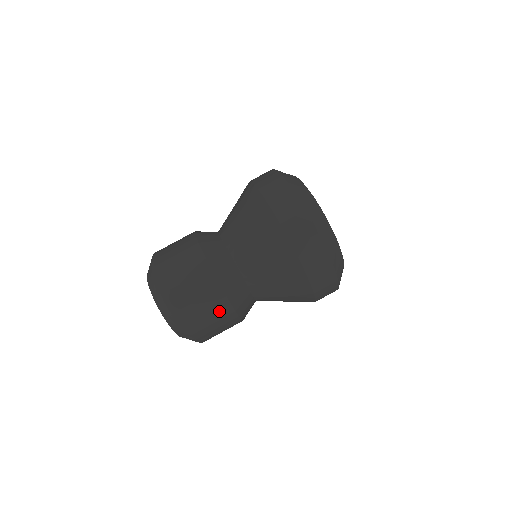
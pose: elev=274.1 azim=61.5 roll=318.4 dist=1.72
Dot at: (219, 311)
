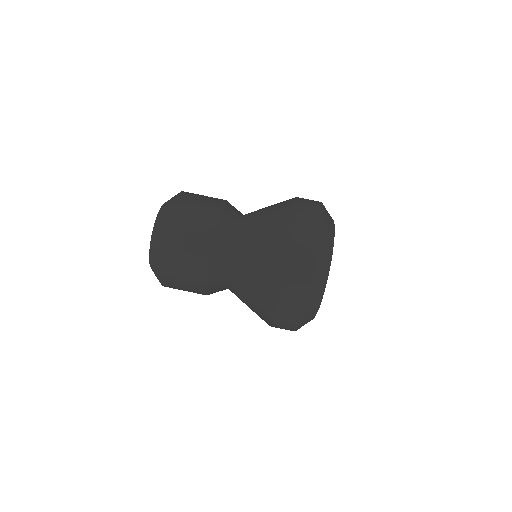
Dot at: (201, 234)
